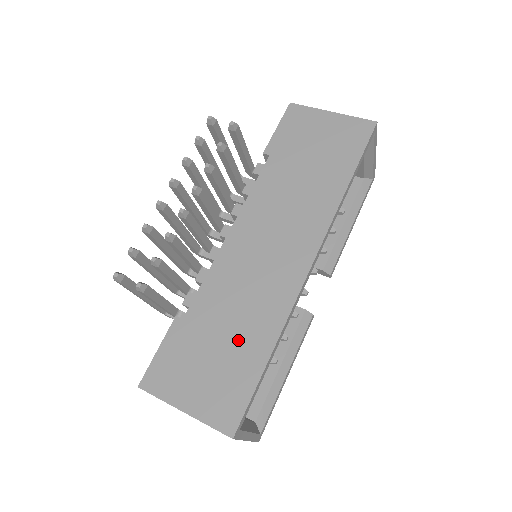
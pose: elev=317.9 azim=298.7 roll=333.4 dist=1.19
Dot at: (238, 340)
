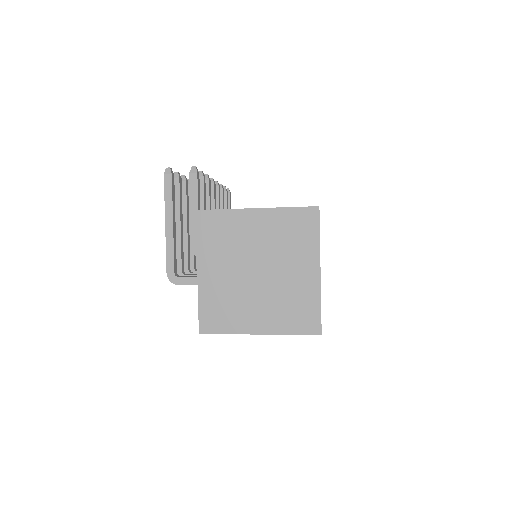
Dot at: occluded
